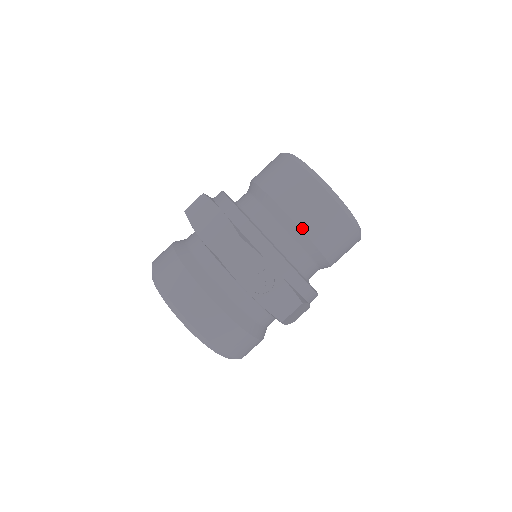
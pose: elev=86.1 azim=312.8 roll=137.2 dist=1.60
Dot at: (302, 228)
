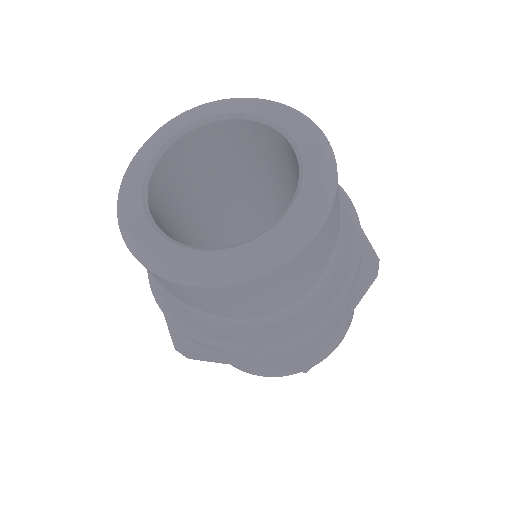
Dot at: (313, 279)
